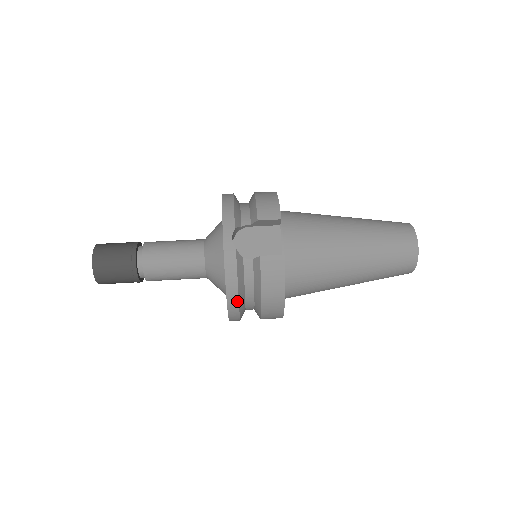
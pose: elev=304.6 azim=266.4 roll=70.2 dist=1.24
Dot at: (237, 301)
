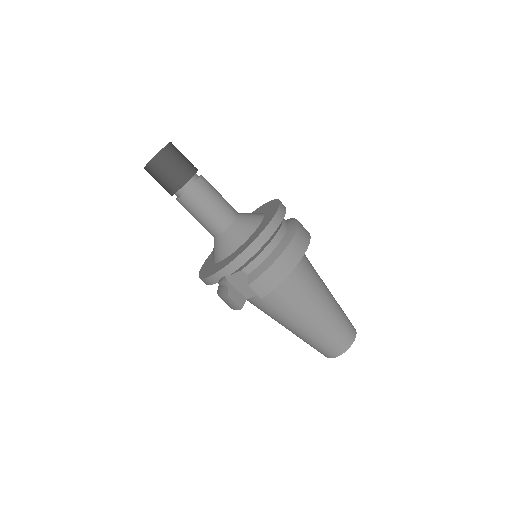
Dot at: occluded
